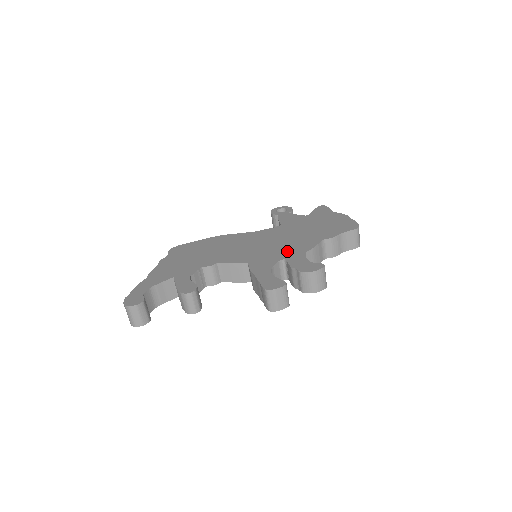
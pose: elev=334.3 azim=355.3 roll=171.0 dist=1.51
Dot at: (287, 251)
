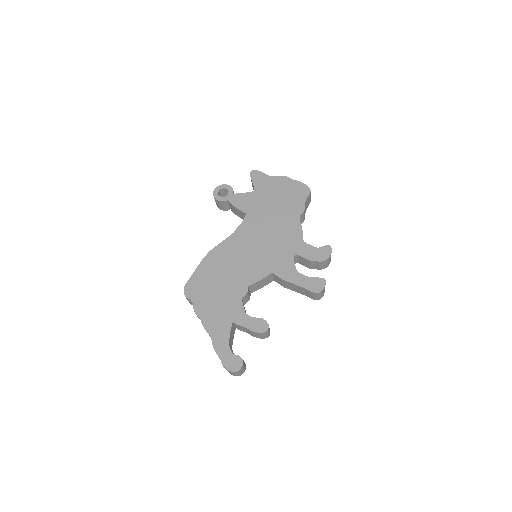
Dot at: (288, 244)
